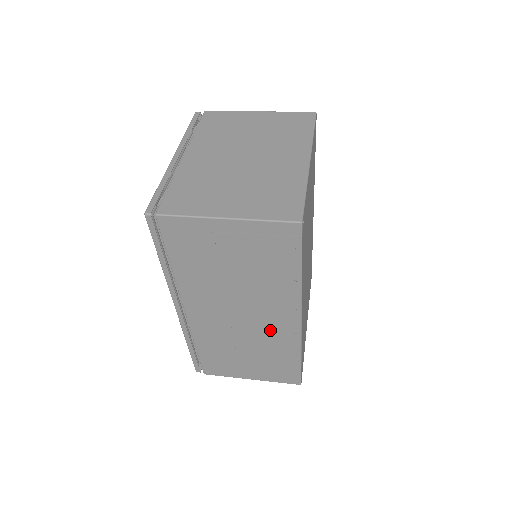
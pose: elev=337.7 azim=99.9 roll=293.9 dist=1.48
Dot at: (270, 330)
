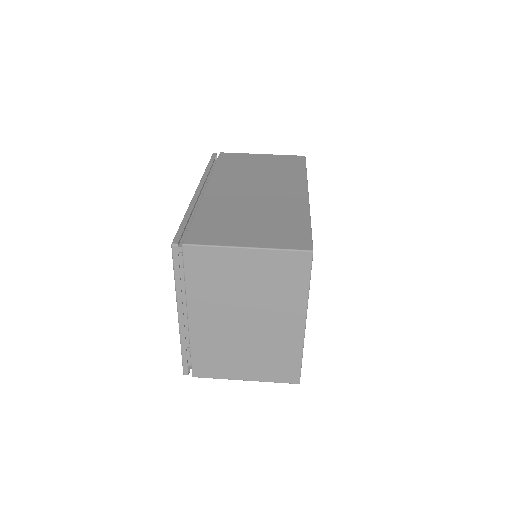
Dot at: occluded
